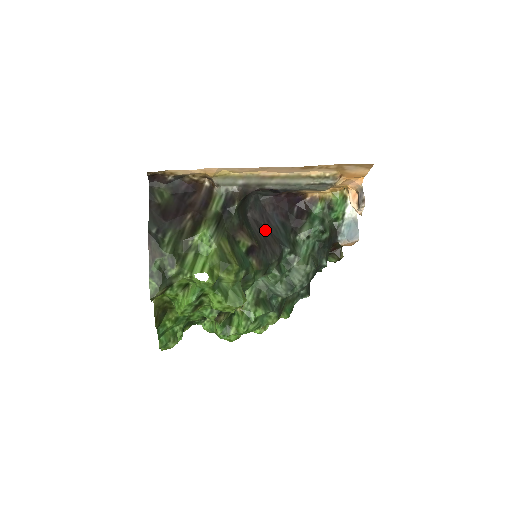
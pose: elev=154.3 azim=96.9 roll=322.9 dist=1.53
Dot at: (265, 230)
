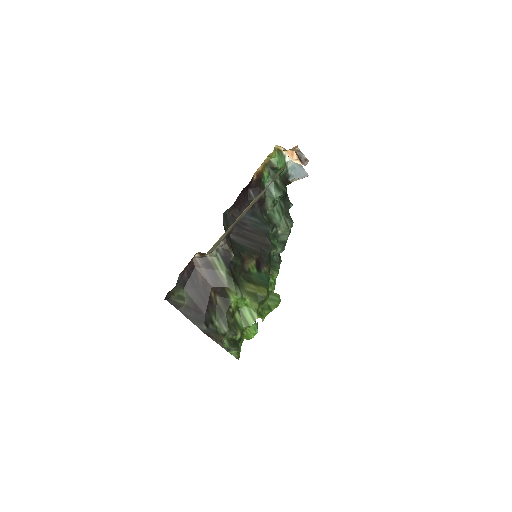
Dot at: (248, 234)
